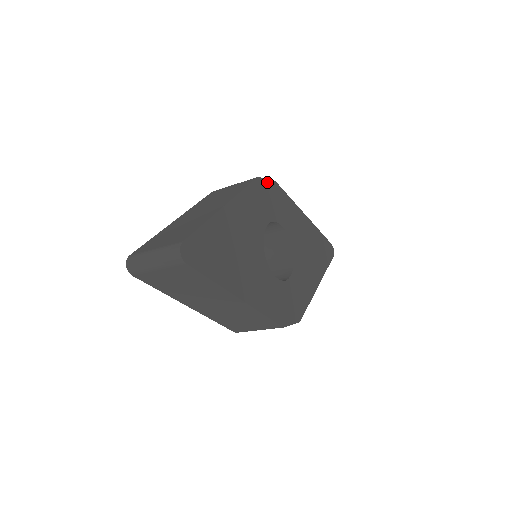
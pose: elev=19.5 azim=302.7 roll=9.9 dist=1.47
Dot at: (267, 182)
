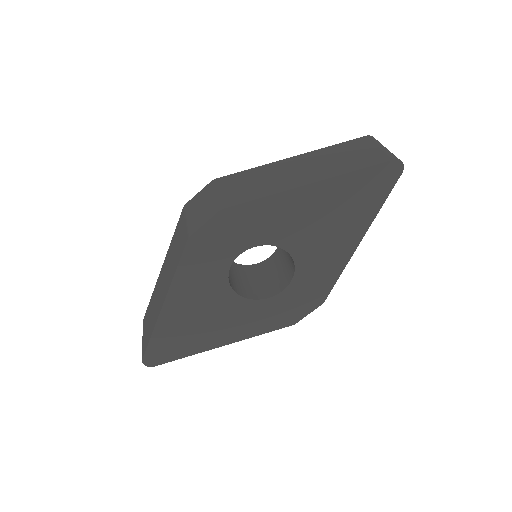
Dot at: (206, 226)
